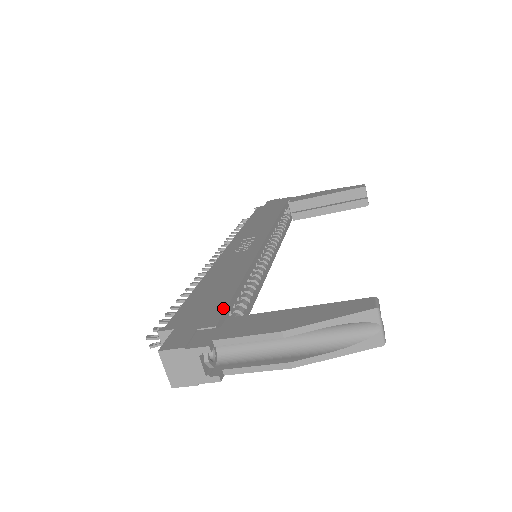
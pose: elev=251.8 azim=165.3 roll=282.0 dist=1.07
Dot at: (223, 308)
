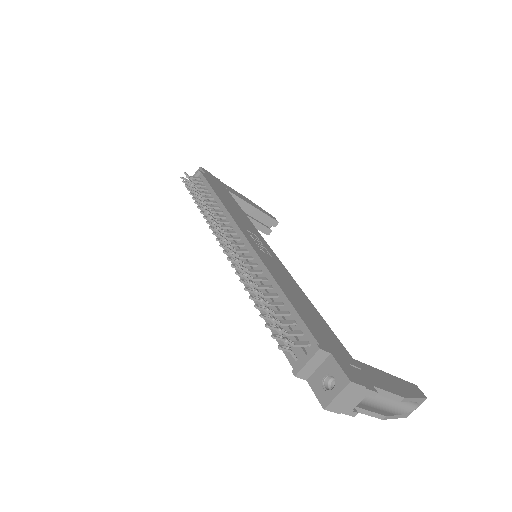
Dot at: (341, 344)
